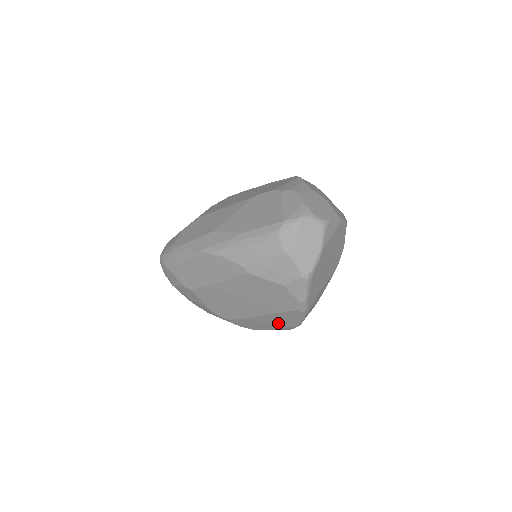
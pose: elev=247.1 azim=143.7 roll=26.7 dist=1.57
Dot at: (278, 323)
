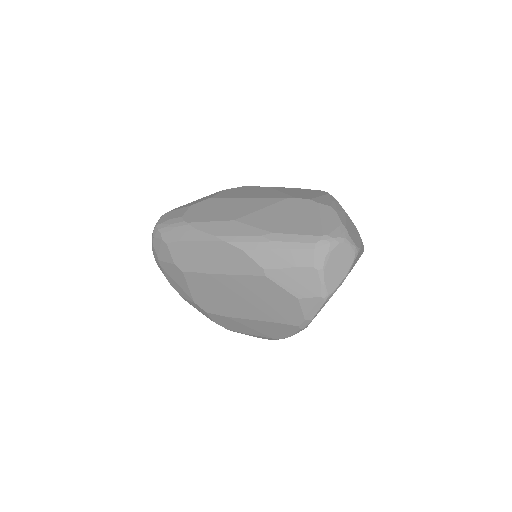
Dot at: (262, 331)
